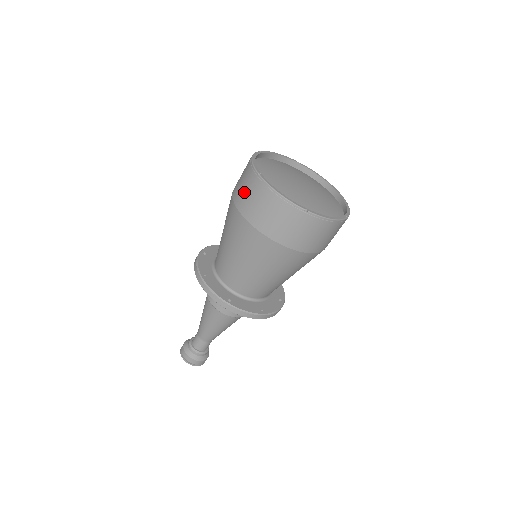
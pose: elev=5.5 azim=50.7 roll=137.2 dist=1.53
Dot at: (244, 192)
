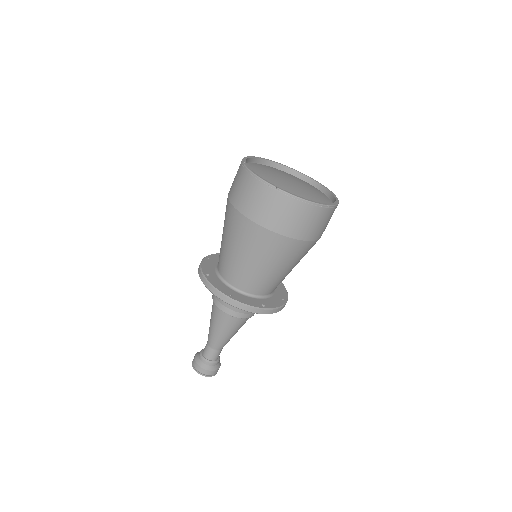
Dot at: (264, 208)
